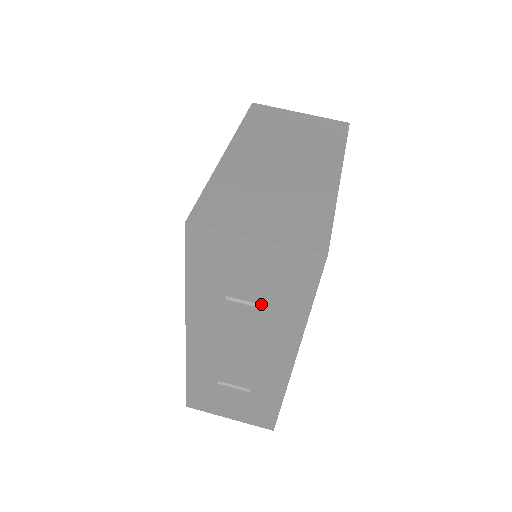
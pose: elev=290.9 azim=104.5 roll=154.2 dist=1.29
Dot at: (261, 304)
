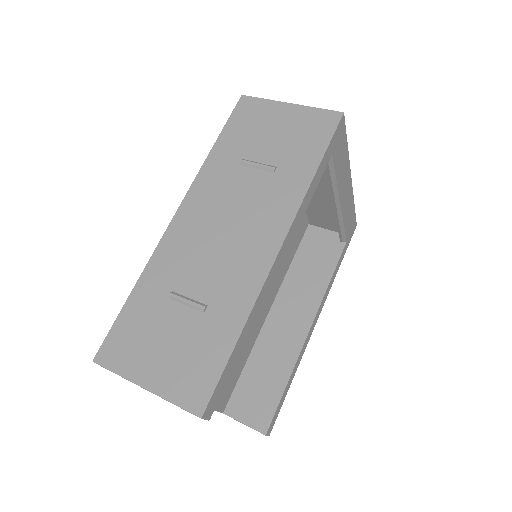
Dot at: (272, 165)
